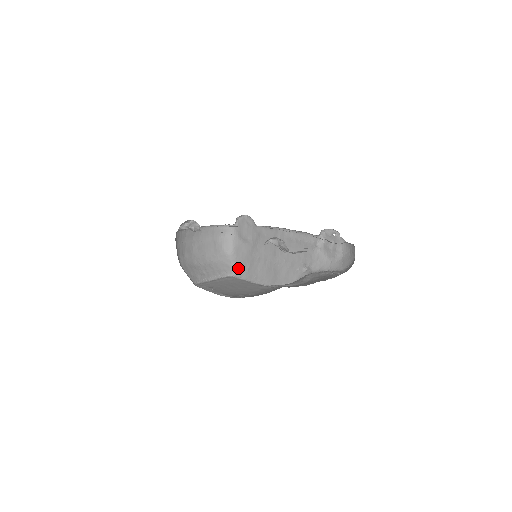
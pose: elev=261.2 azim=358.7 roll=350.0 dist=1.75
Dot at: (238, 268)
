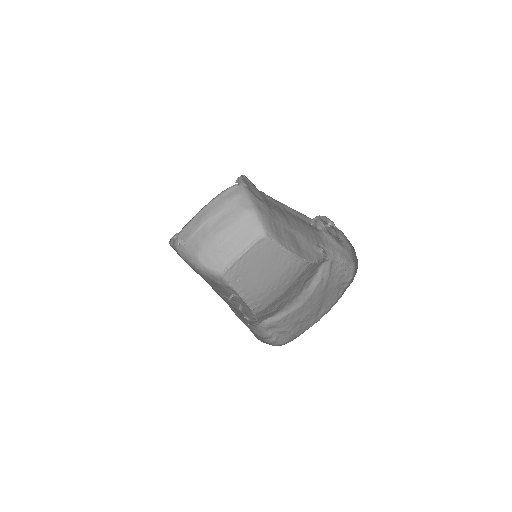
Dot at: (267, 227)
